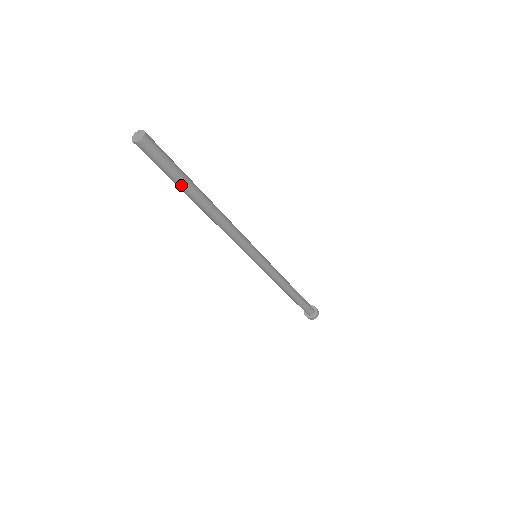
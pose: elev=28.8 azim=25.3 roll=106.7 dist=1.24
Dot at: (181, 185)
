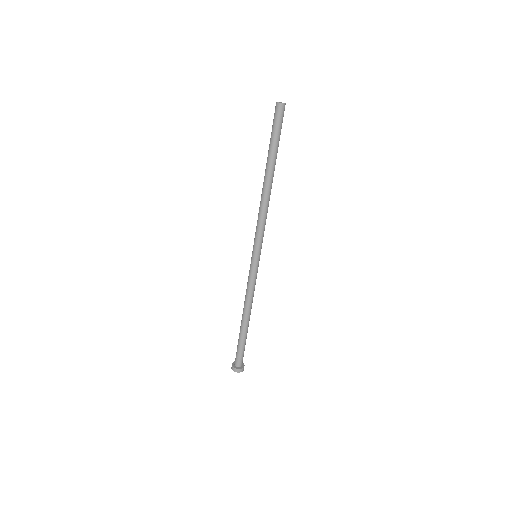
Dot at: (273, 150)
